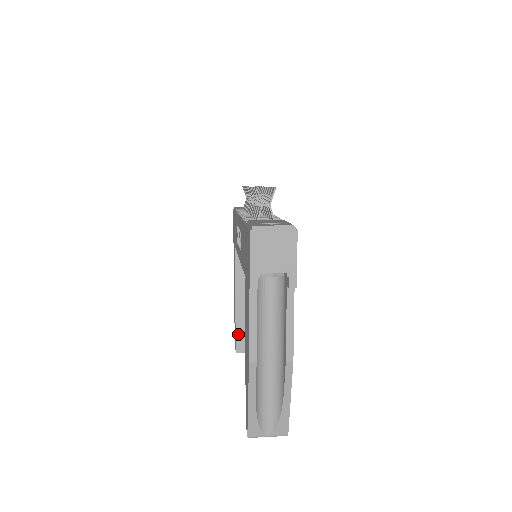
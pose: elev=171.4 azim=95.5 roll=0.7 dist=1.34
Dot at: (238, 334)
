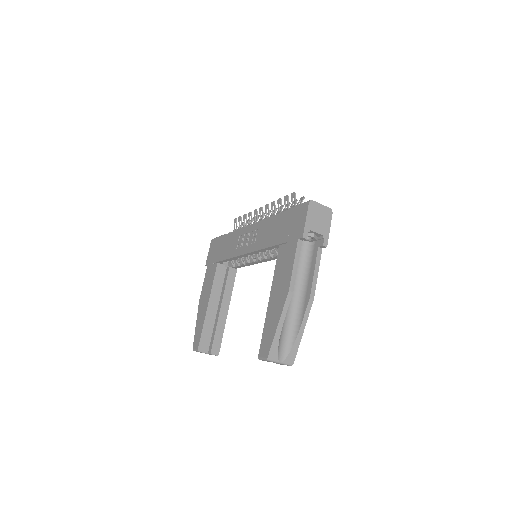
Dot at: (203, 334)
